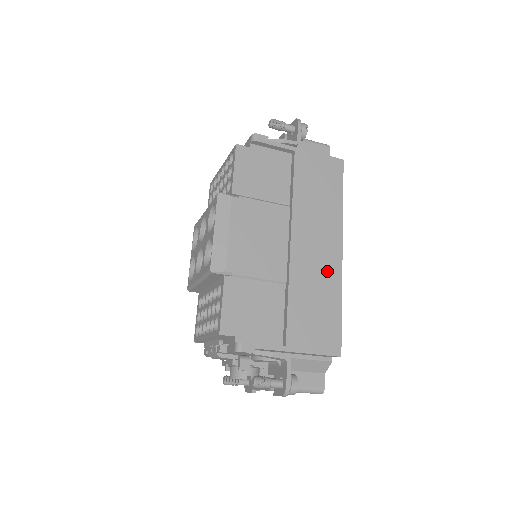
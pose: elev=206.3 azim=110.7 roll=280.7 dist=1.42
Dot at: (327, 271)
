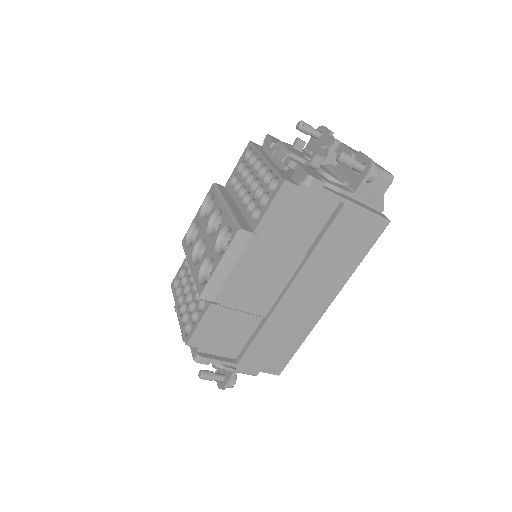
Dot at: (306, 317)
